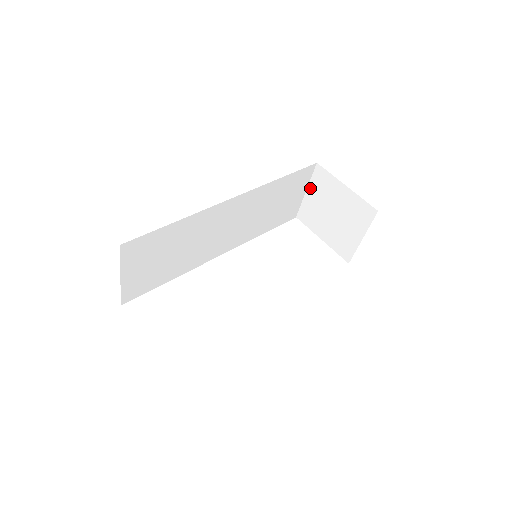
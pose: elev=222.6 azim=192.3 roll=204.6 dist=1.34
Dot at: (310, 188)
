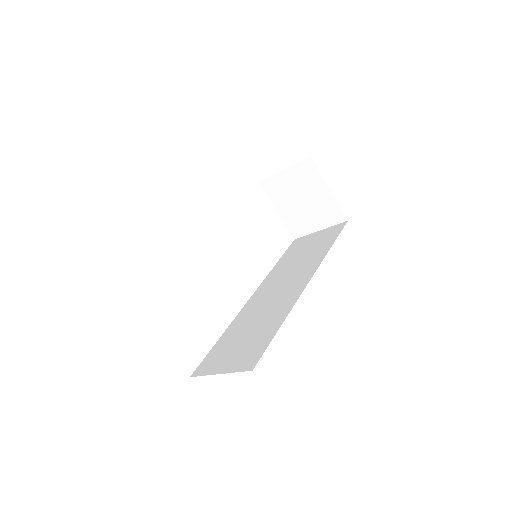
Dot at: (290, 170)
